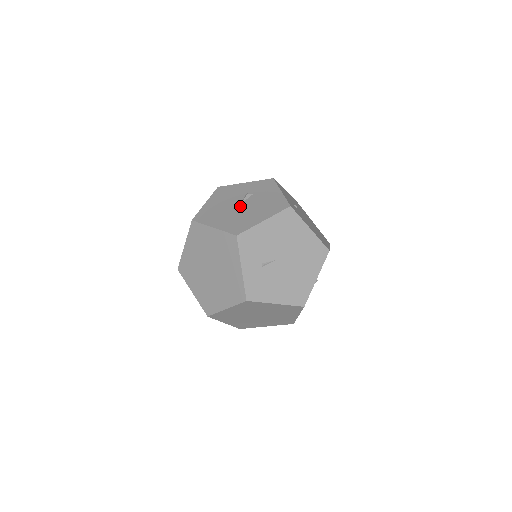
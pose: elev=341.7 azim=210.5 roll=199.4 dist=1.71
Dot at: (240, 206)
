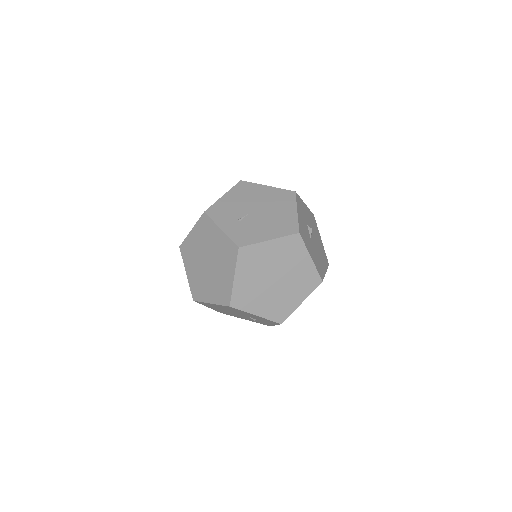
Dot at: occluded
